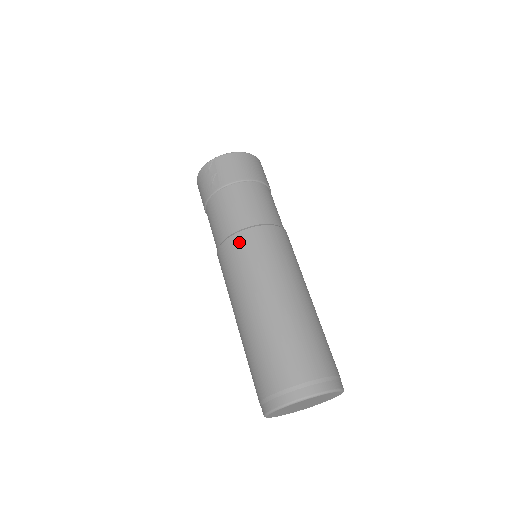
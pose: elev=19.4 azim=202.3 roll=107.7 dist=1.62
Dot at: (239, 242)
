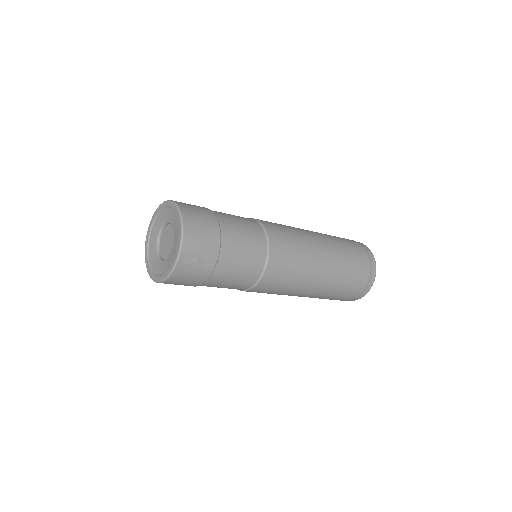
Dot at: (275, 267)
